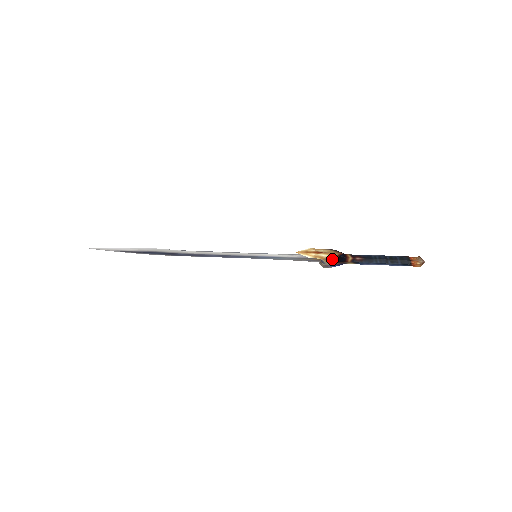
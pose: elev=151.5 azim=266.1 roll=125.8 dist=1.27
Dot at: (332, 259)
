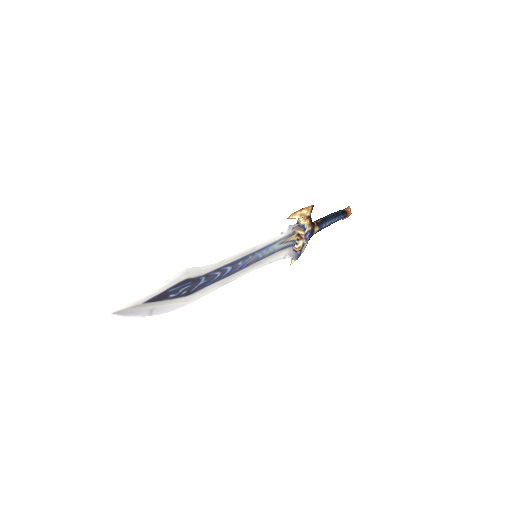
Dot at: (309, 216)
